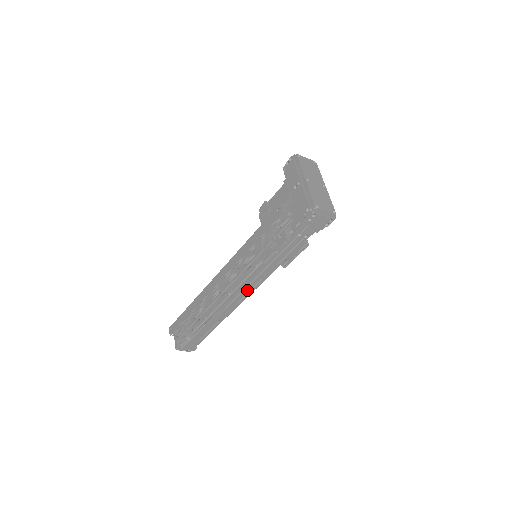
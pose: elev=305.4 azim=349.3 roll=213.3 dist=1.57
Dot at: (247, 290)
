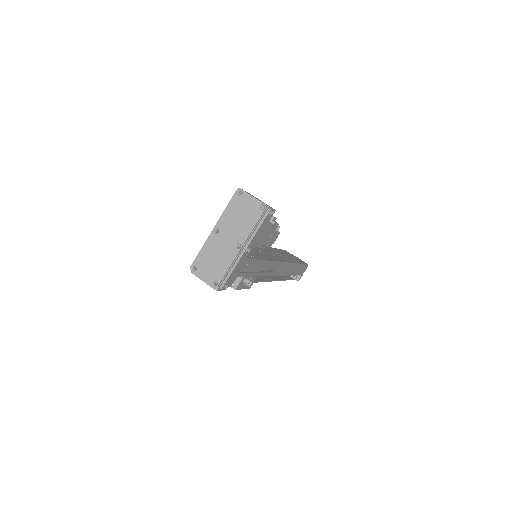
Dot at: (257, 277)
